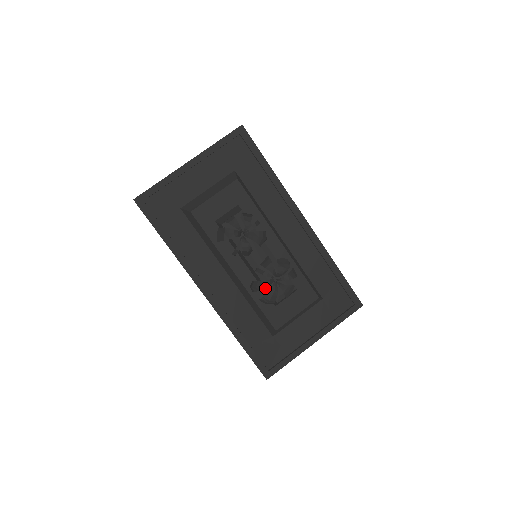
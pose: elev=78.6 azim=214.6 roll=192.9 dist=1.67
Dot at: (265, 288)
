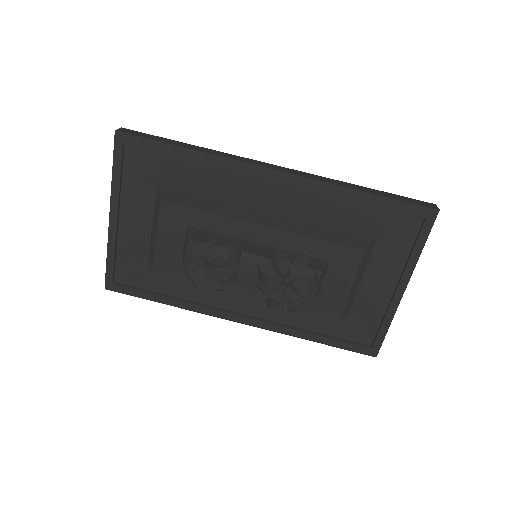
Dot at: occluded
